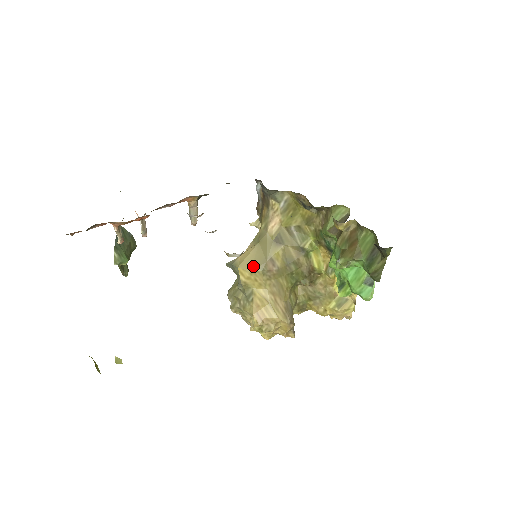
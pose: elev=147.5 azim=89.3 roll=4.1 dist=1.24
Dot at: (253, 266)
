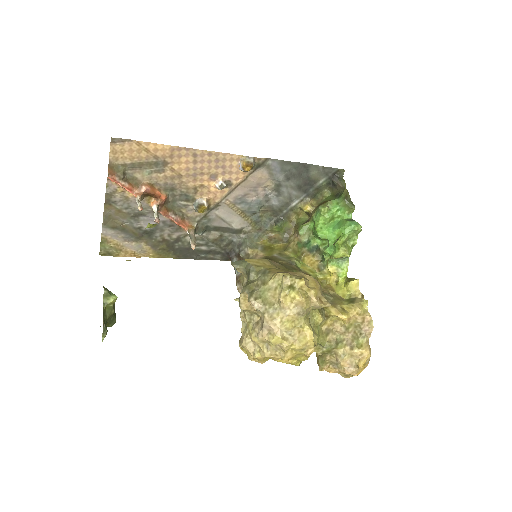
Dot at: occluded
